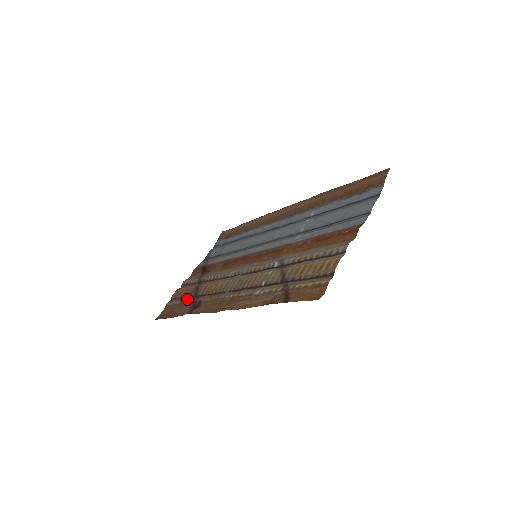
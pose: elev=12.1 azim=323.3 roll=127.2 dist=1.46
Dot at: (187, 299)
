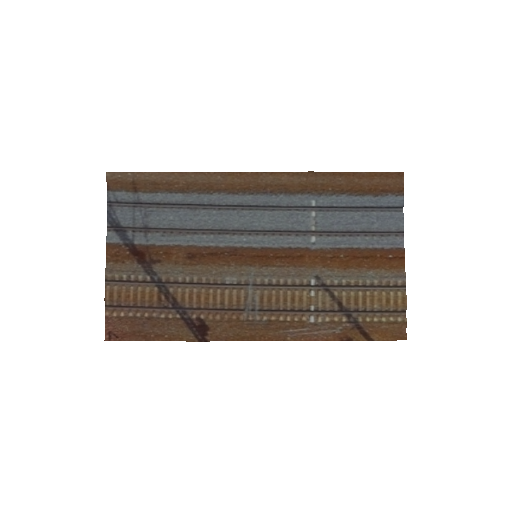
Dot at: (158, 311)
